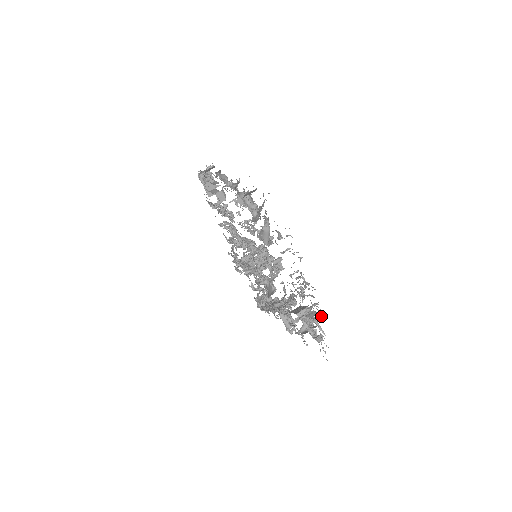
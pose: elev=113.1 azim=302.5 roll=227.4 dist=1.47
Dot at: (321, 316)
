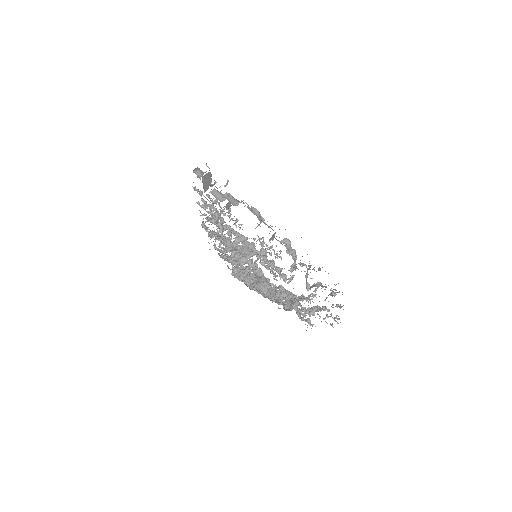
Dot at: (318, 314)
